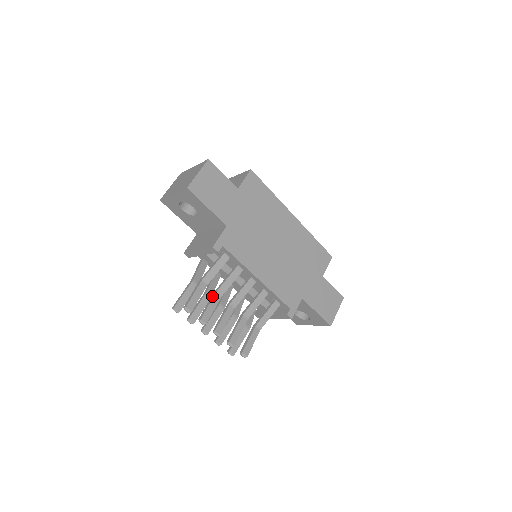
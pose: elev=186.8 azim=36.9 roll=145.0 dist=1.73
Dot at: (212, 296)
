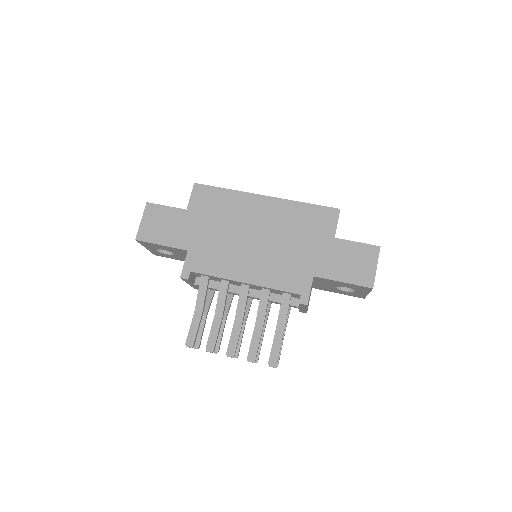
Dot at: (213, 321)
